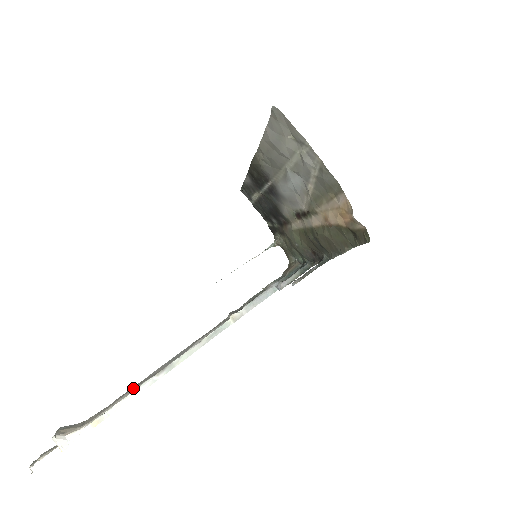
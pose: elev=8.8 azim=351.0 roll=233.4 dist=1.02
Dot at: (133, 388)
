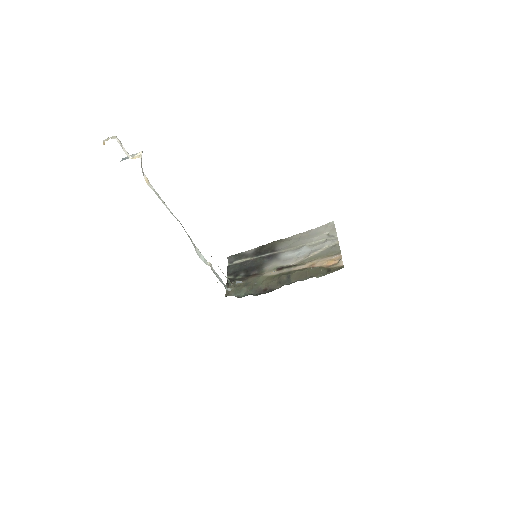
Dot at: occluded
